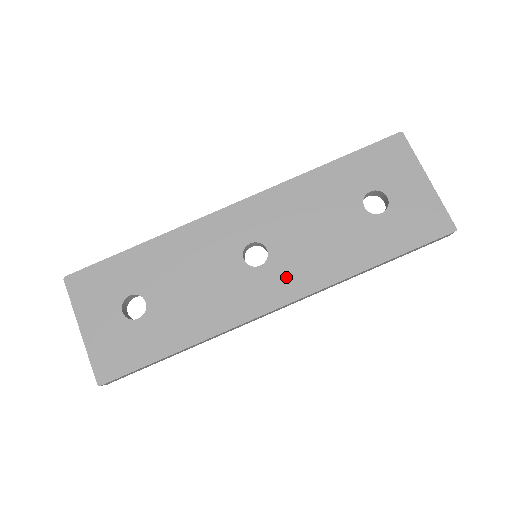
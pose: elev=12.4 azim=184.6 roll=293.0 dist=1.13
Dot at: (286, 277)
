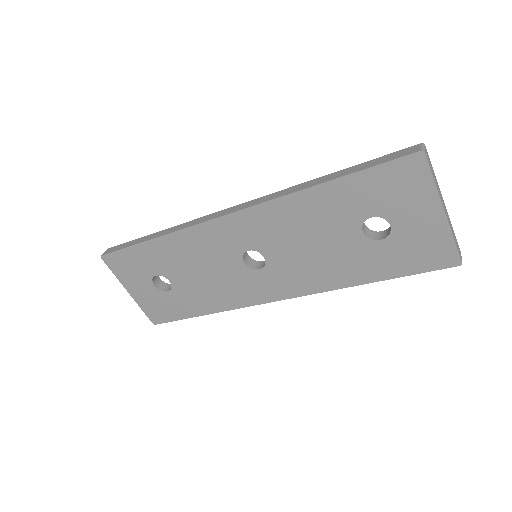
Dot at: (283, 281)
